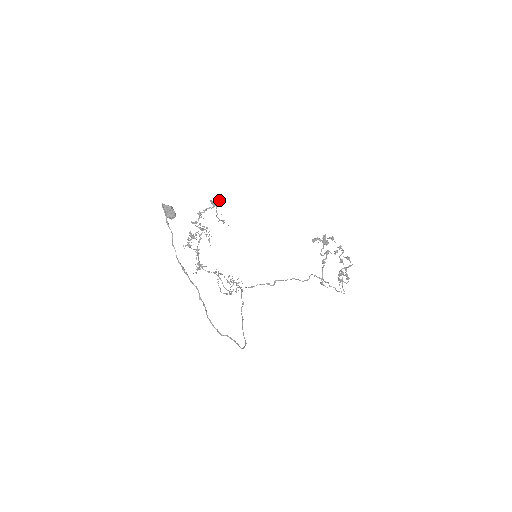
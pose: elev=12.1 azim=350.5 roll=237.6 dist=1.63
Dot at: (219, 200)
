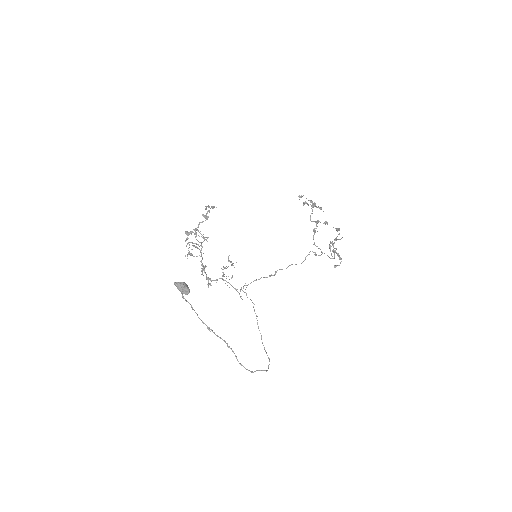
Dot at: occluded
